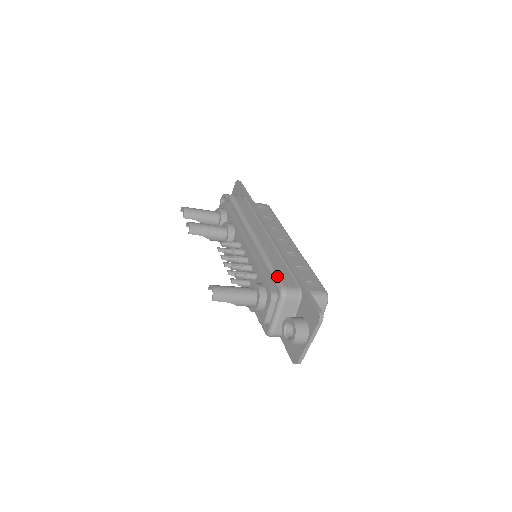
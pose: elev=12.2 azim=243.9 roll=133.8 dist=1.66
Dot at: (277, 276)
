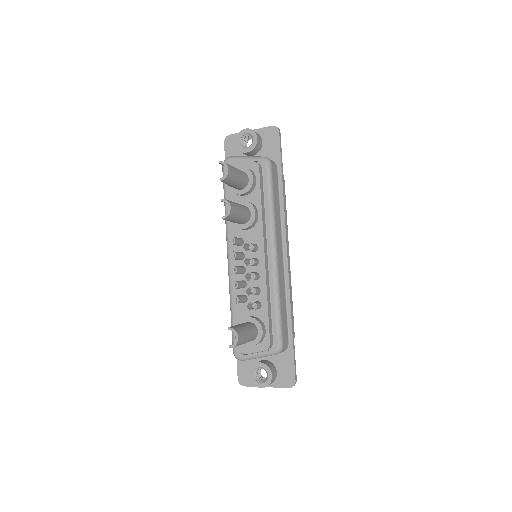
Dot at: (281, 329)
